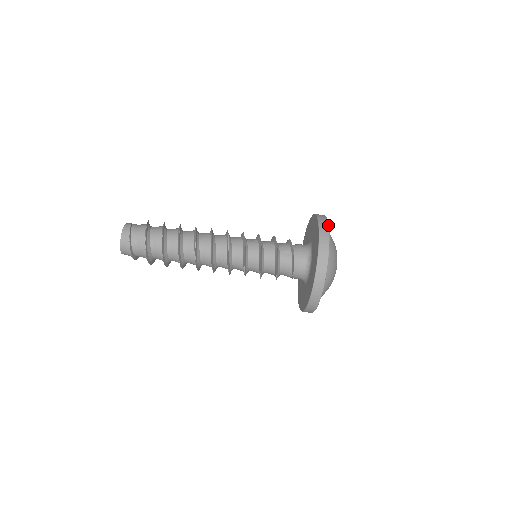
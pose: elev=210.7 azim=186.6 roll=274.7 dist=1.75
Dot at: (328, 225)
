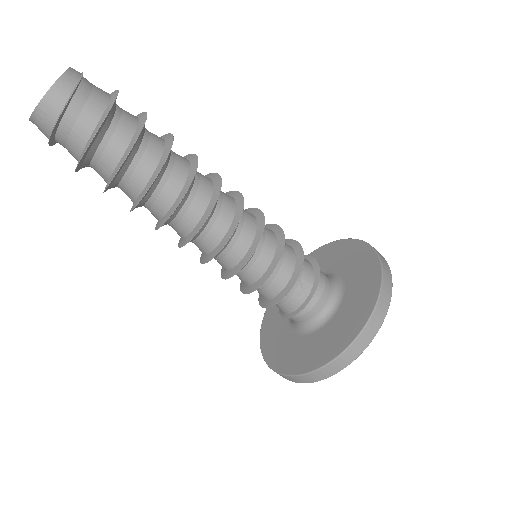
Dot at: occluded
